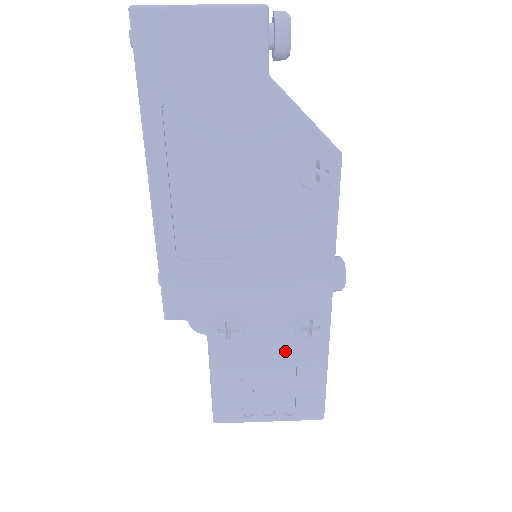
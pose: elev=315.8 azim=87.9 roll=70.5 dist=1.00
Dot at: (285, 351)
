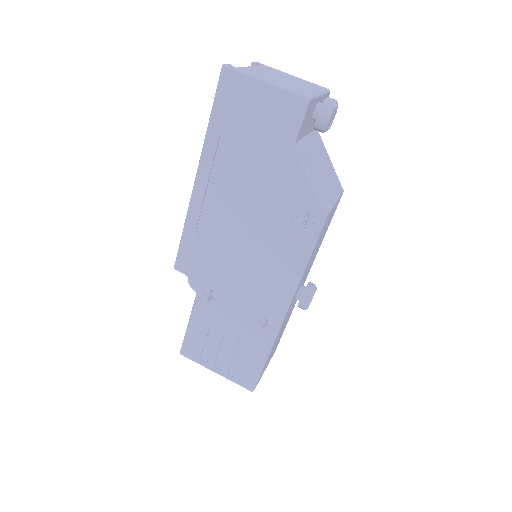
Dot at: (243, 330)
